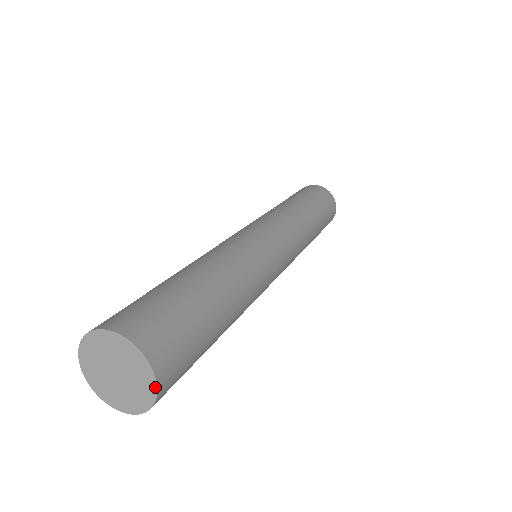
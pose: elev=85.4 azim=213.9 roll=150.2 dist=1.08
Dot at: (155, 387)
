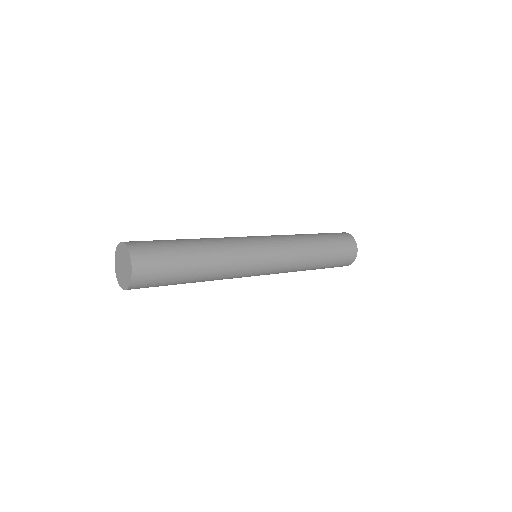
Dot at: (130, 281)
